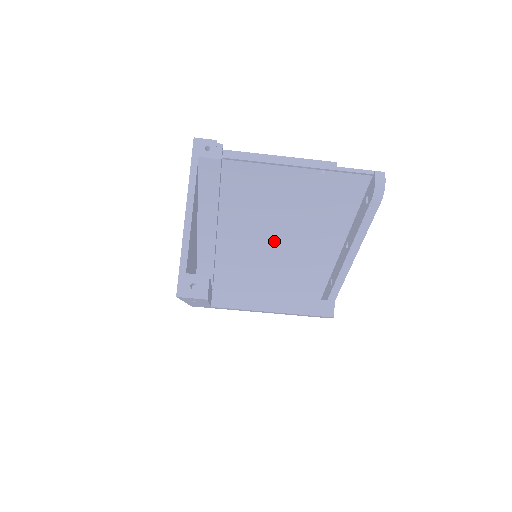
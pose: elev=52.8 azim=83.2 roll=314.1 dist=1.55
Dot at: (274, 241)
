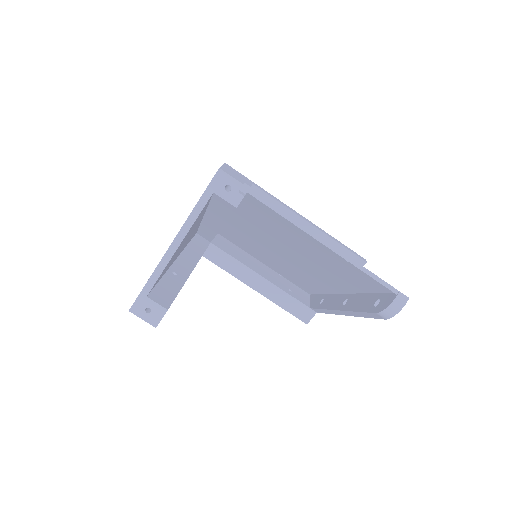
Dot at: (282, 252)
